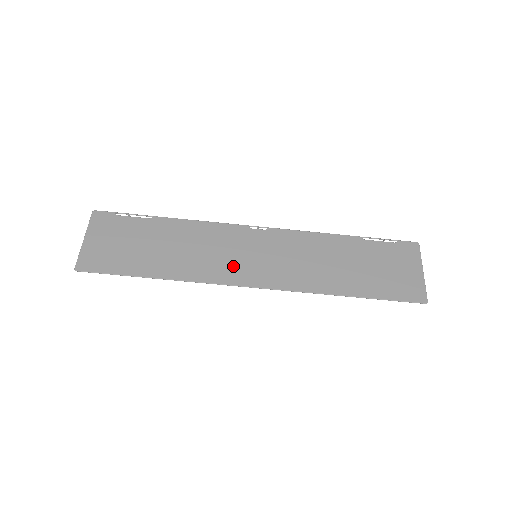
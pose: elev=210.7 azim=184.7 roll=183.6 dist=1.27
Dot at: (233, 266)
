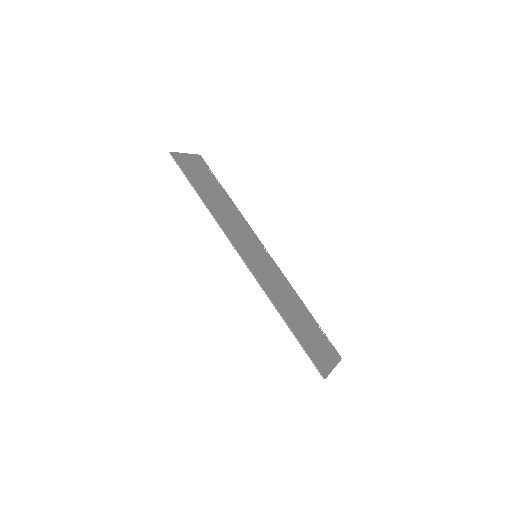
Dot at: (242, 243)
